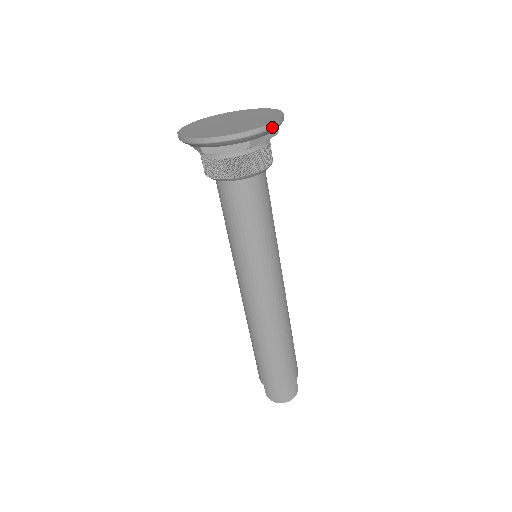
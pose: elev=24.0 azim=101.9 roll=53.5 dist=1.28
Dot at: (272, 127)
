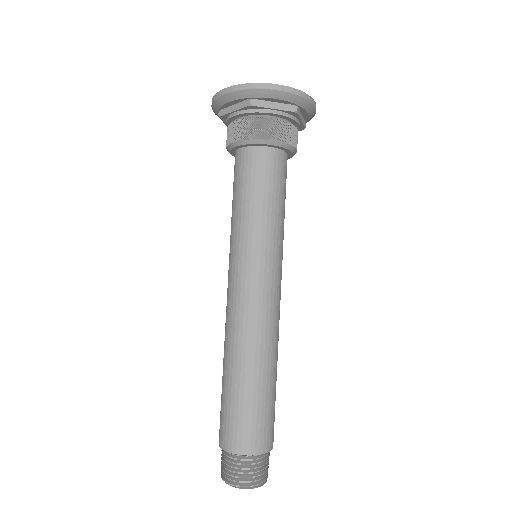
Dot at: (315, 106)
